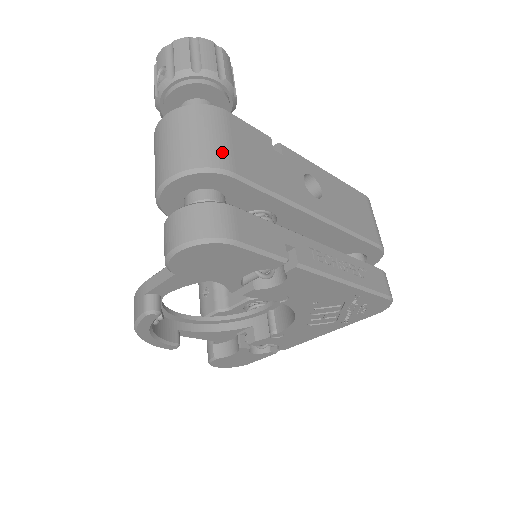
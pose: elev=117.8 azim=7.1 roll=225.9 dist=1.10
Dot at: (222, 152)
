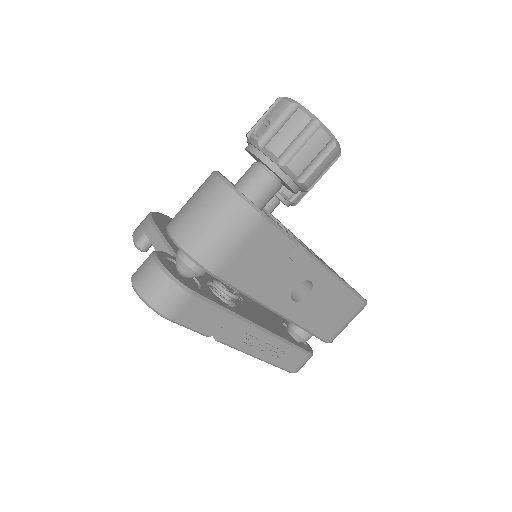
Dot at: (221, 256)
